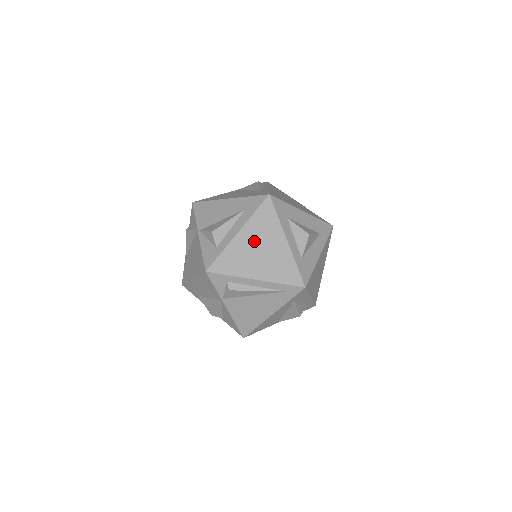
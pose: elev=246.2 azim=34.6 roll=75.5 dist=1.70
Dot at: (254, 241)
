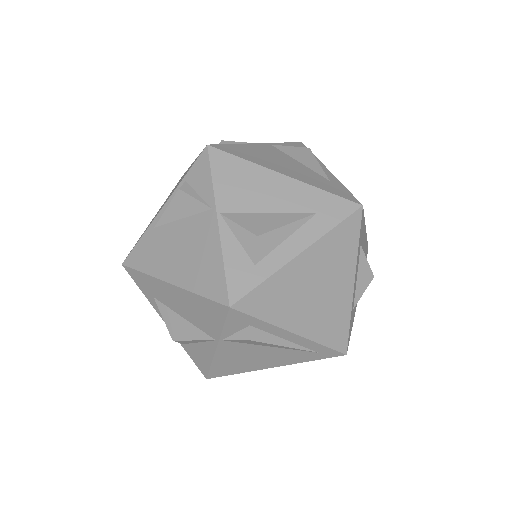
Dot at: (315, 274)
